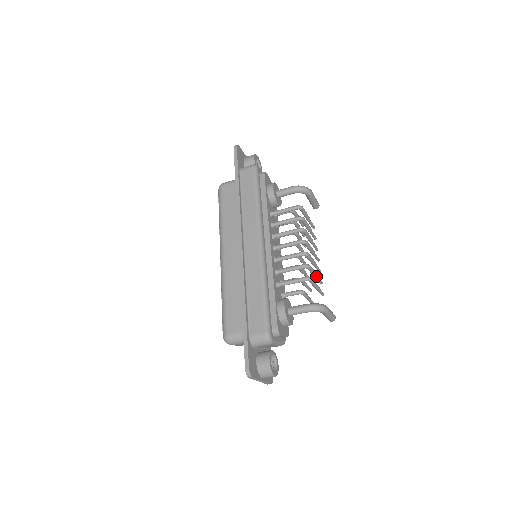
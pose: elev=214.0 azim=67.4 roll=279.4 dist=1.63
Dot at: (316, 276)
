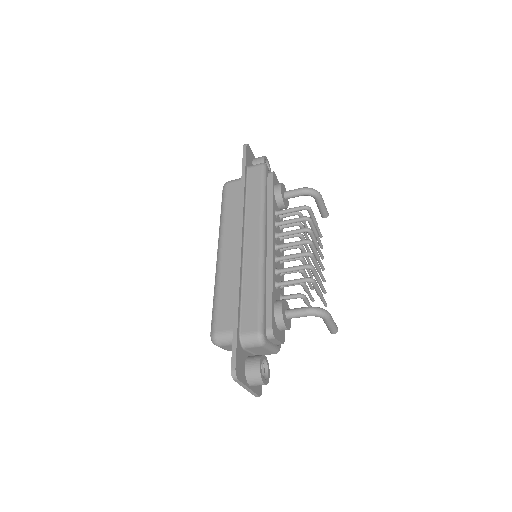
Dot at: (320, 282)
